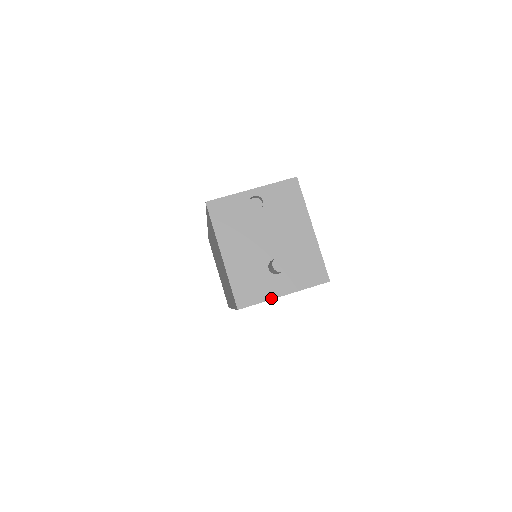
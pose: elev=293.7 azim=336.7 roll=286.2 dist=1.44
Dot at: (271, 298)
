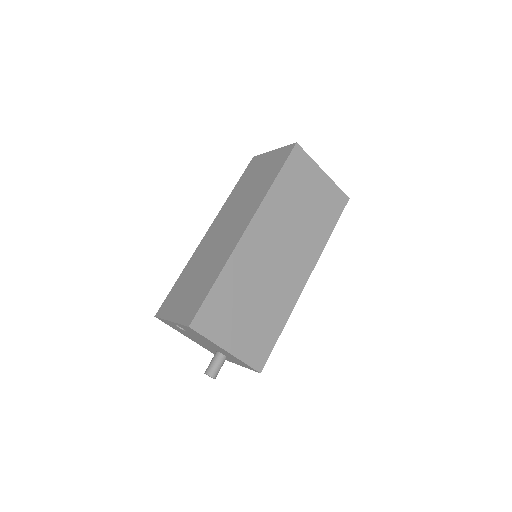
Dot at: (232, 362)
